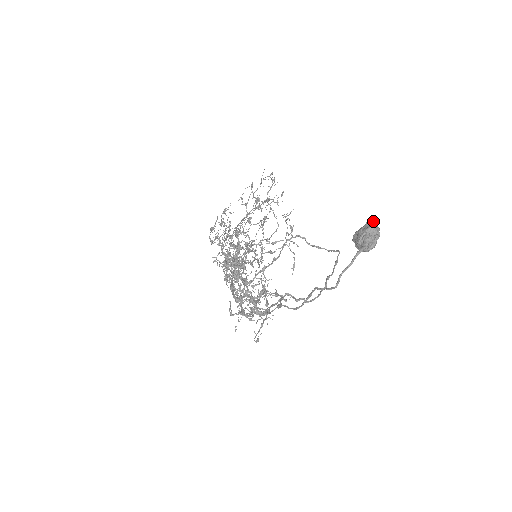
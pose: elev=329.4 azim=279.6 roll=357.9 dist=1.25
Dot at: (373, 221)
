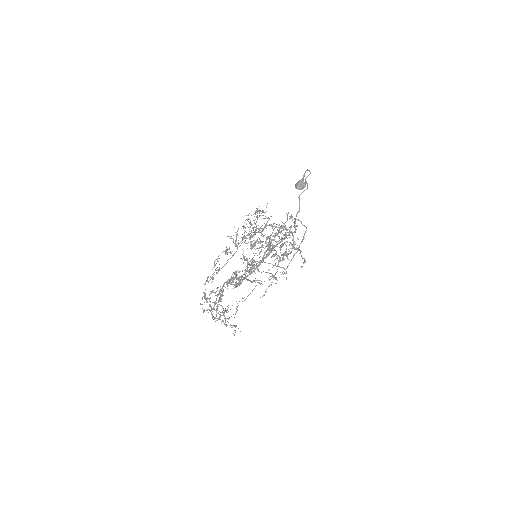
Dot at: occluded
